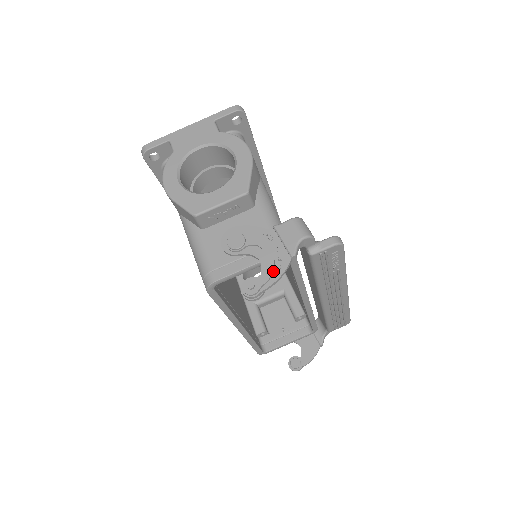
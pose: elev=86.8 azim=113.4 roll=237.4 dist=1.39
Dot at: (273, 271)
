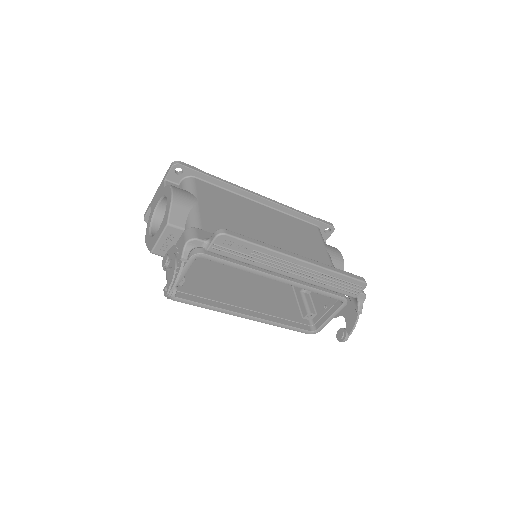
Dot at: (175, 274)
